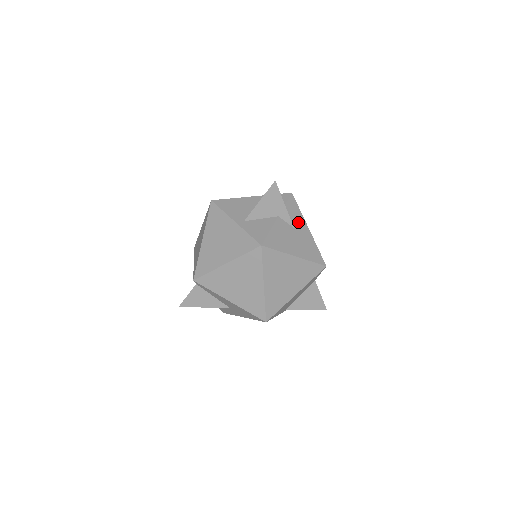
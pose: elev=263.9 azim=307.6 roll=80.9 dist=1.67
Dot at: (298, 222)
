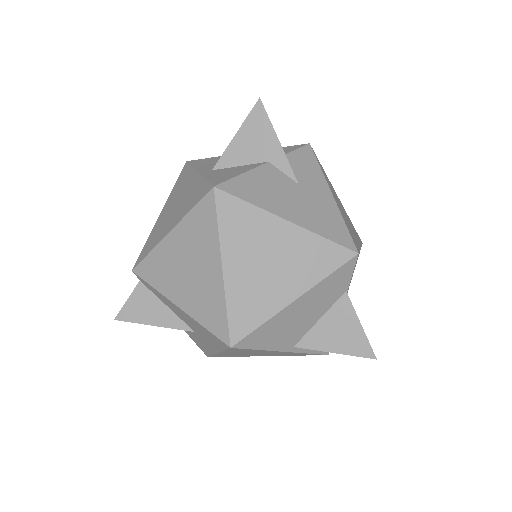
Dot at: (310, 179)
